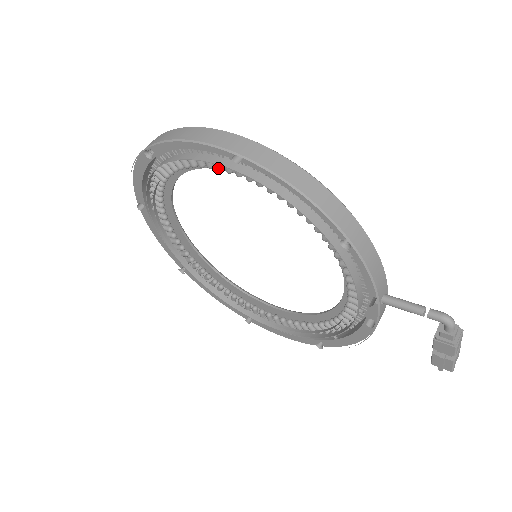
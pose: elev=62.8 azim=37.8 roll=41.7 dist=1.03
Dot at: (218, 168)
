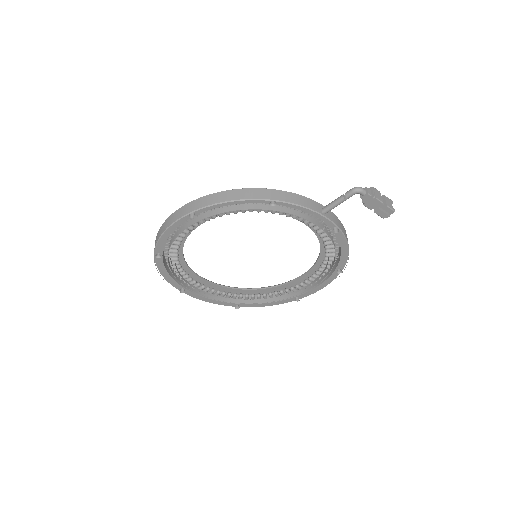
Dot at: (191, 229)
